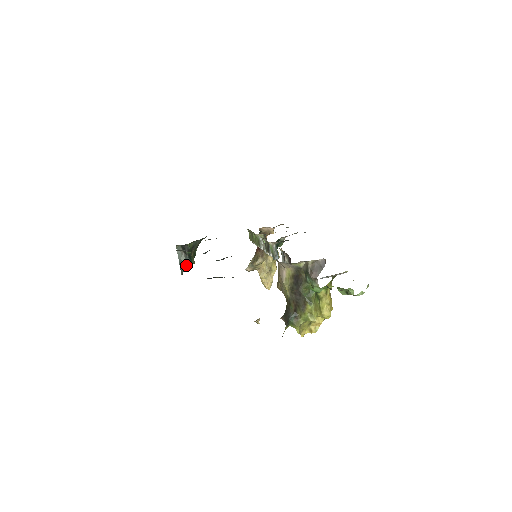
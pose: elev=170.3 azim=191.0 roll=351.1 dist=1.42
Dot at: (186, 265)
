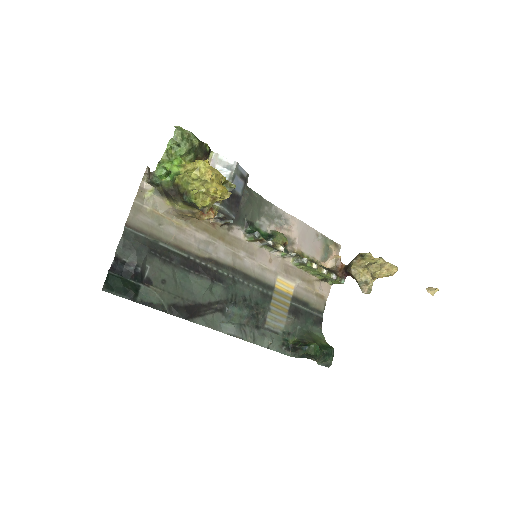
Dot at: (310, 353)
